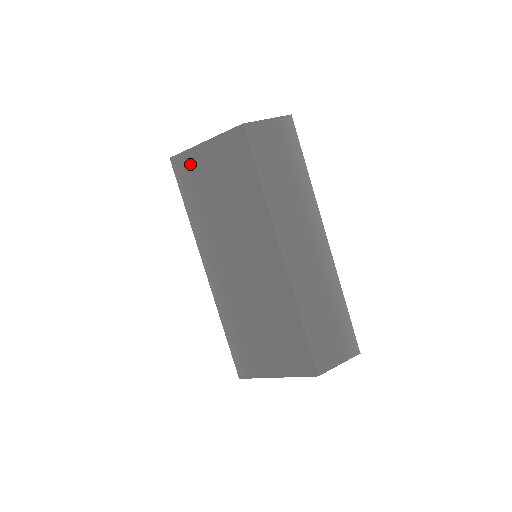
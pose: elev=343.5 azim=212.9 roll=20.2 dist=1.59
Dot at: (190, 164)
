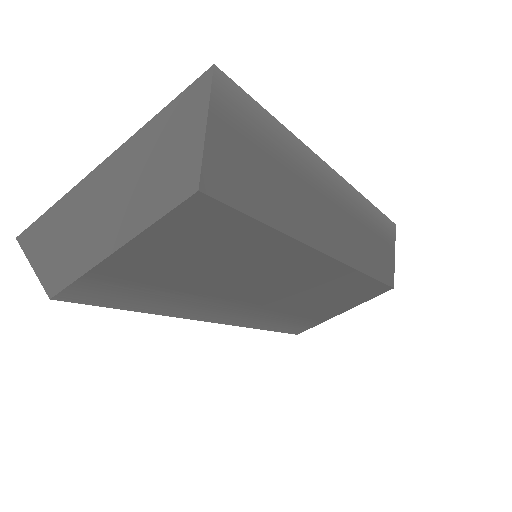
Dot at: (107, 282)
